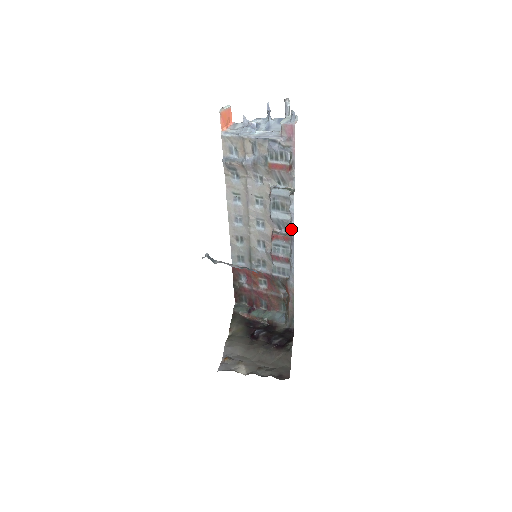
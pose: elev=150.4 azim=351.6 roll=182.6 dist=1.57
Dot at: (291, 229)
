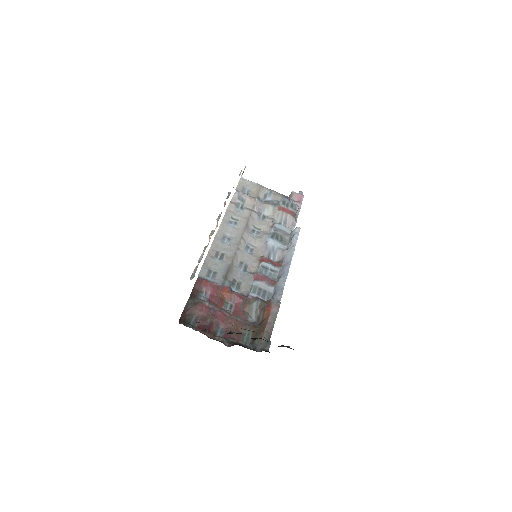
Dot at: (289, 254)
